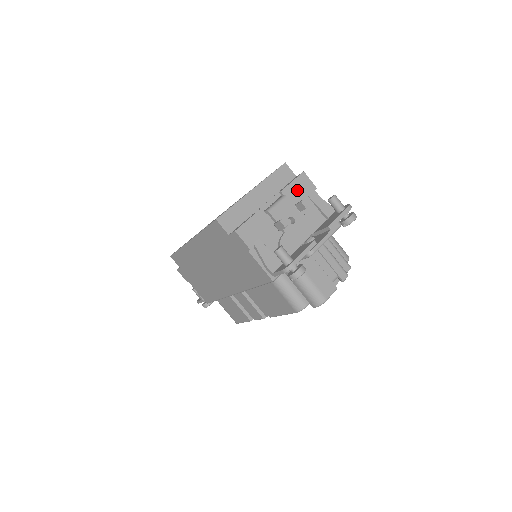
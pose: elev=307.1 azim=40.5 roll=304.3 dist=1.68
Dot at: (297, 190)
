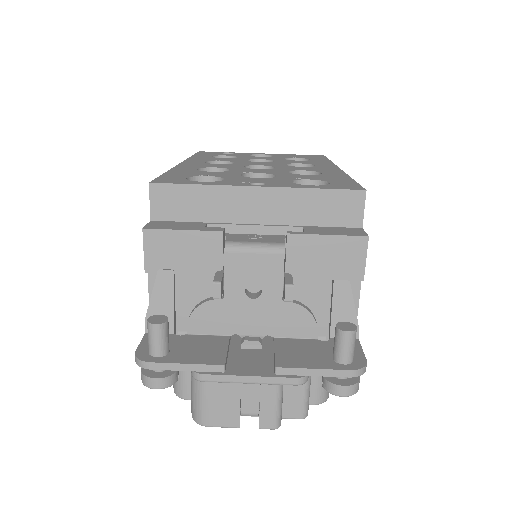
Dot at: (321, 255)
